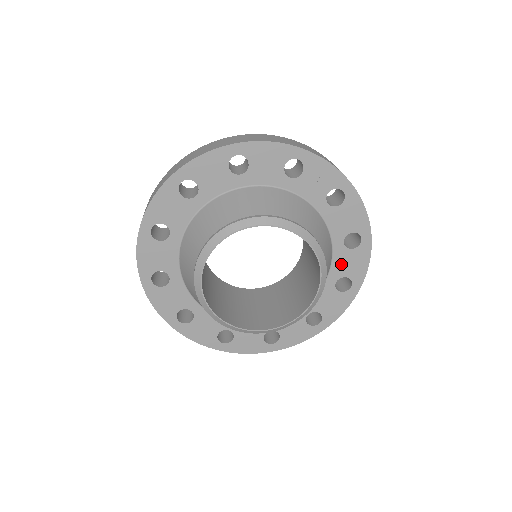
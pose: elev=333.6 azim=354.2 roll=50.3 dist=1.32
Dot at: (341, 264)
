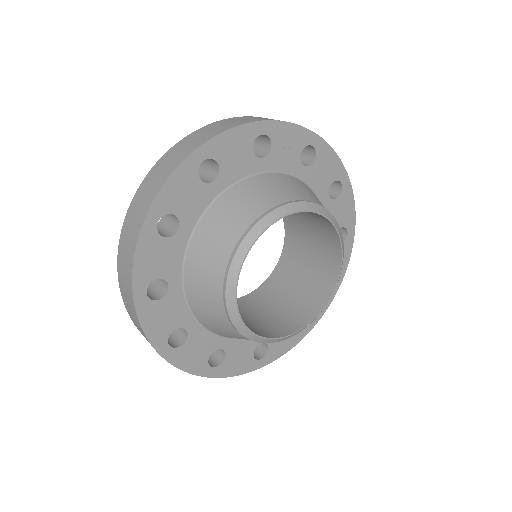
Dot at: occluded
